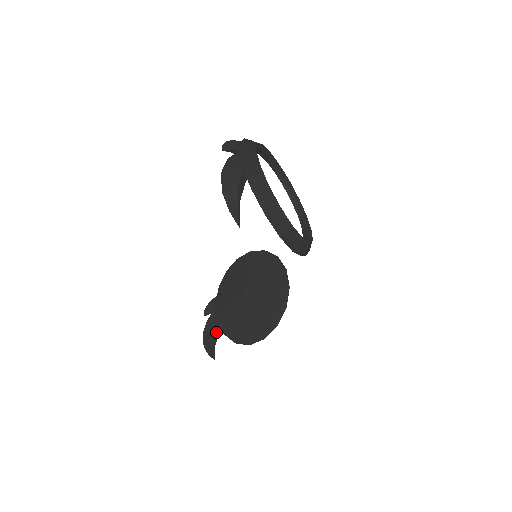
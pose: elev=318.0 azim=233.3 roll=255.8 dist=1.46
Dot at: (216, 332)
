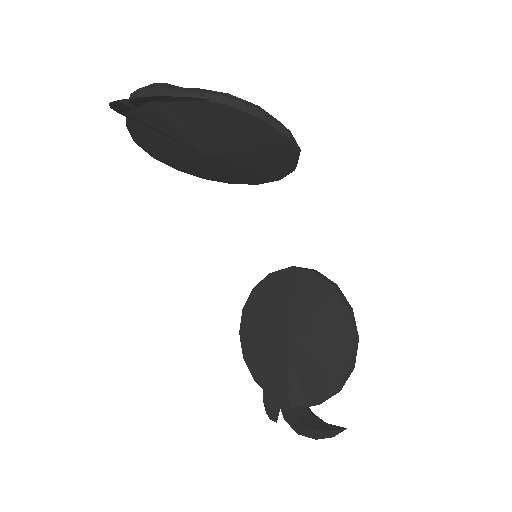
Dot at: (308, 413)
